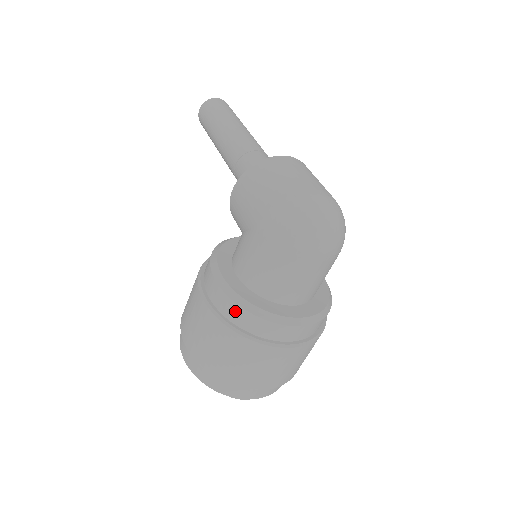
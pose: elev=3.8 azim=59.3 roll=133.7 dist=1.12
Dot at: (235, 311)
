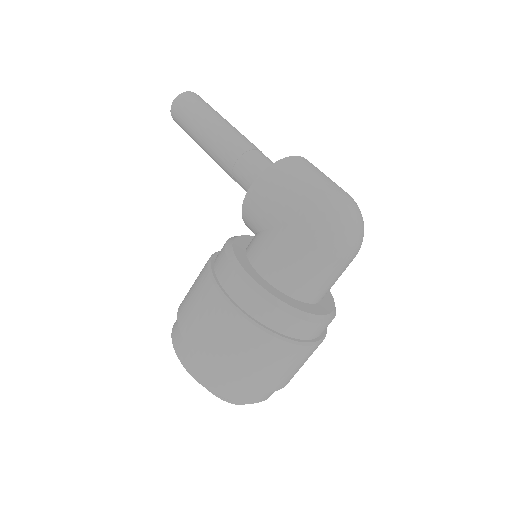
Dot at: (266, 310)
